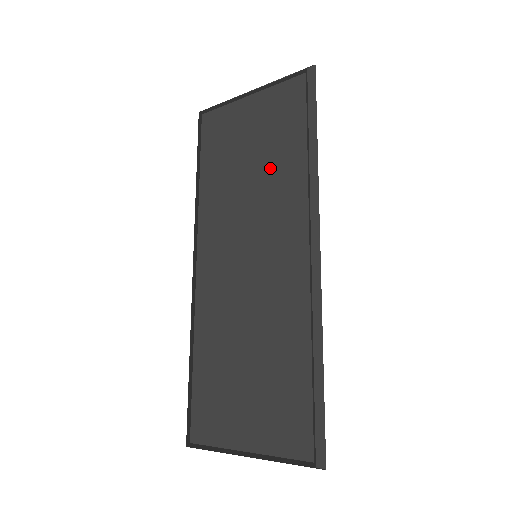
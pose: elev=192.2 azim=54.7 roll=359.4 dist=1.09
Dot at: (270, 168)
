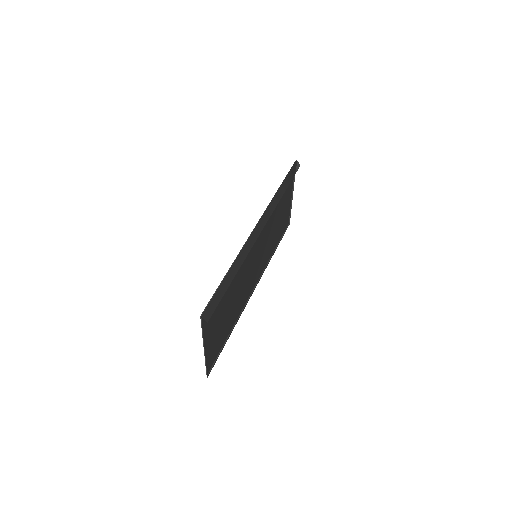
Dot at: (275, 215)
